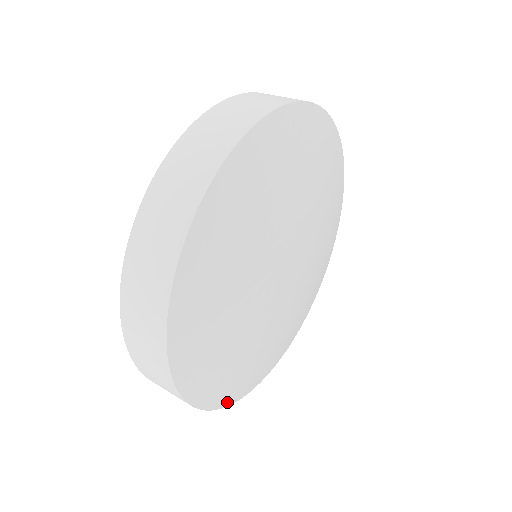
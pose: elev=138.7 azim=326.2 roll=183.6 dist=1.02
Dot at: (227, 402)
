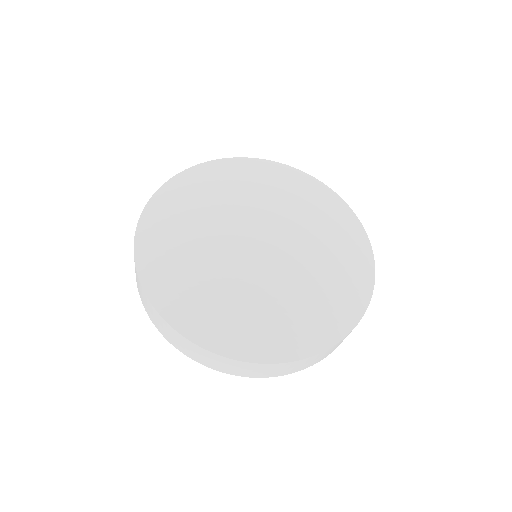
Dot at: (184, 330)
